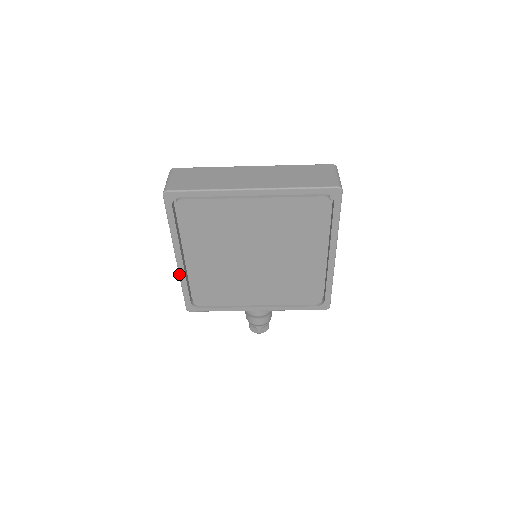
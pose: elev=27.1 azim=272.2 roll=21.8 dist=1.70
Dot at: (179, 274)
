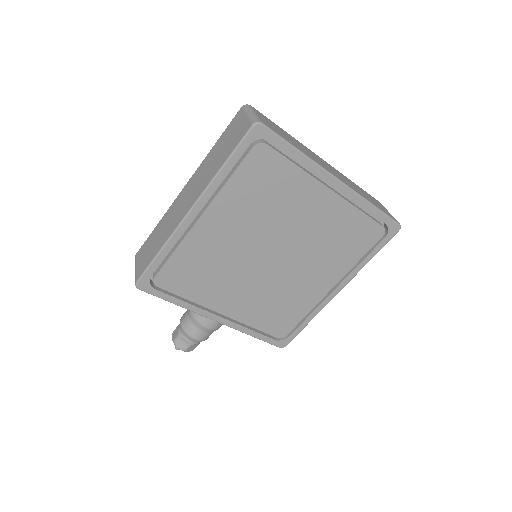
Dot at: (174, 232)
